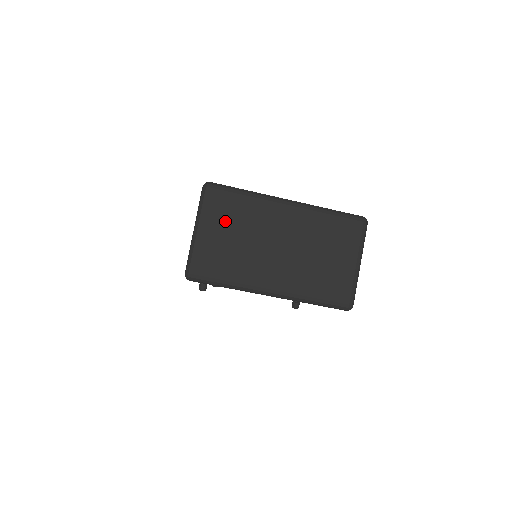
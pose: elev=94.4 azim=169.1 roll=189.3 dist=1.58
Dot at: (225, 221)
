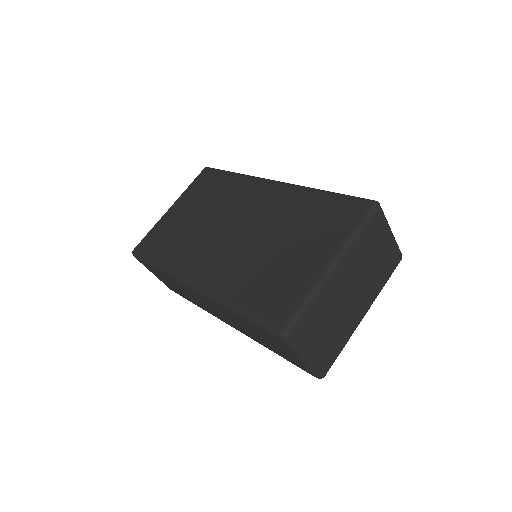
Dot at: (314, 333)
